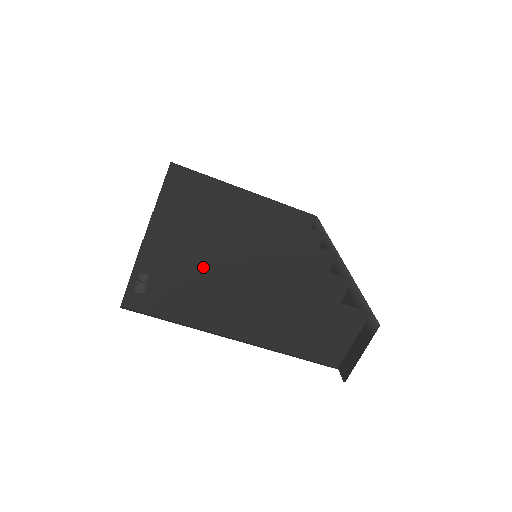
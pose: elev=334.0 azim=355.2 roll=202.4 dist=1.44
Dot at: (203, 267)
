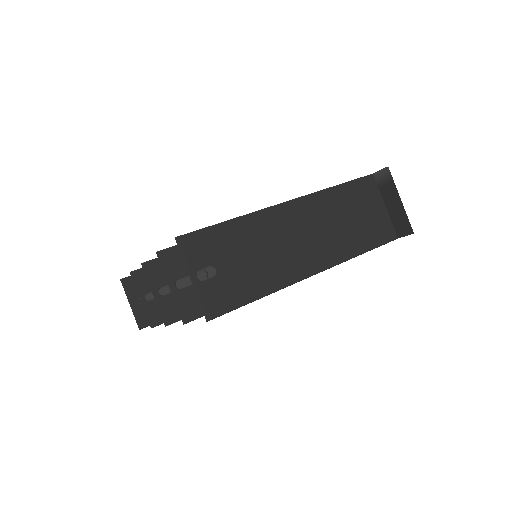
Dot at: (238, 227)
